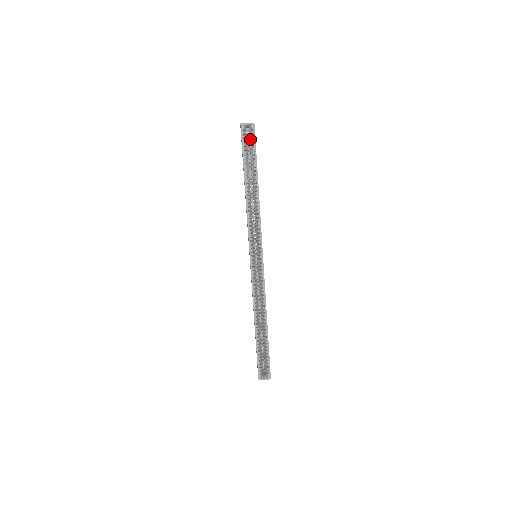
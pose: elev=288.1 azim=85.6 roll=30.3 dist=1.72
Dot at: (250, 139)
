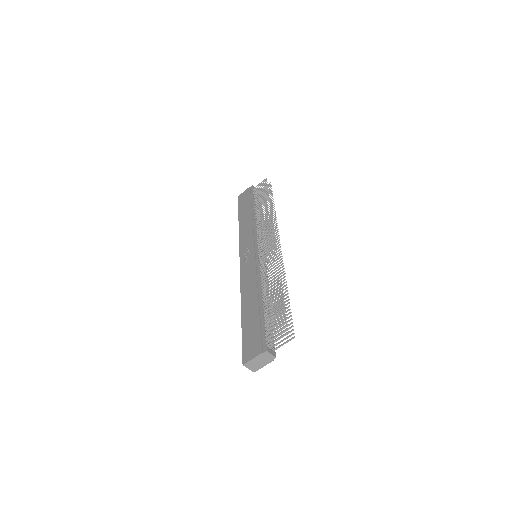
Dot at: occluded
